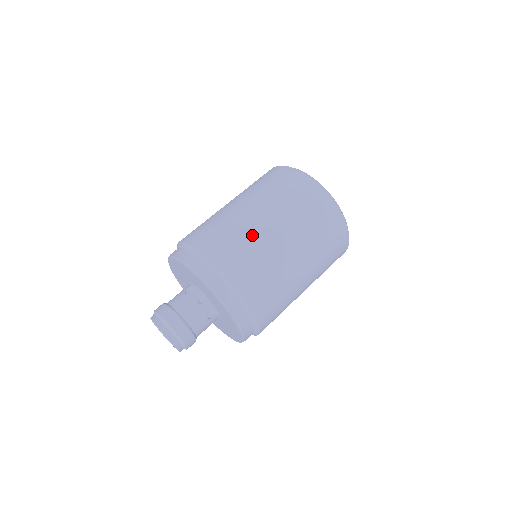
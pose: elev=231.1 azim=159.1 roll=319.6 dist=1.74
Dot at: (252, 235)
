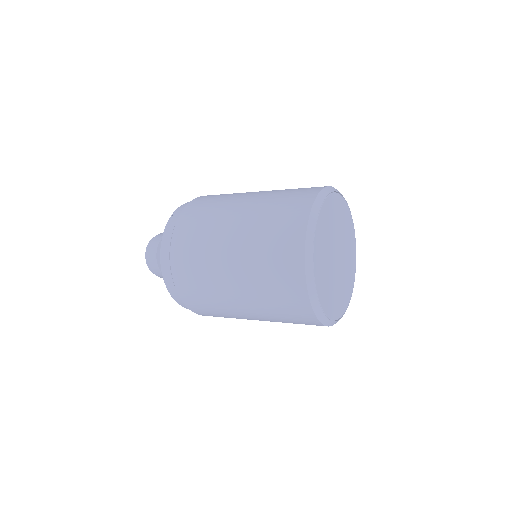
Dot at: (215, 290)
